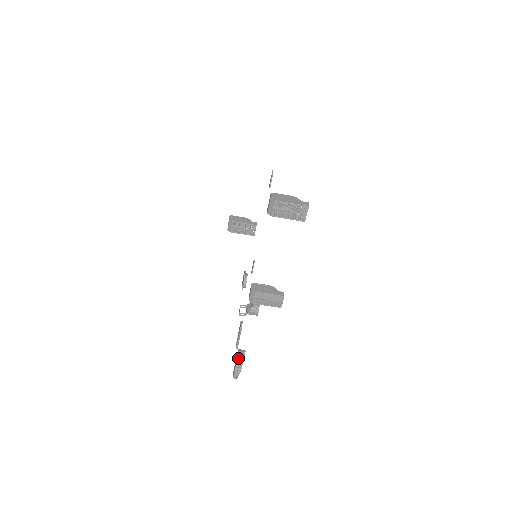
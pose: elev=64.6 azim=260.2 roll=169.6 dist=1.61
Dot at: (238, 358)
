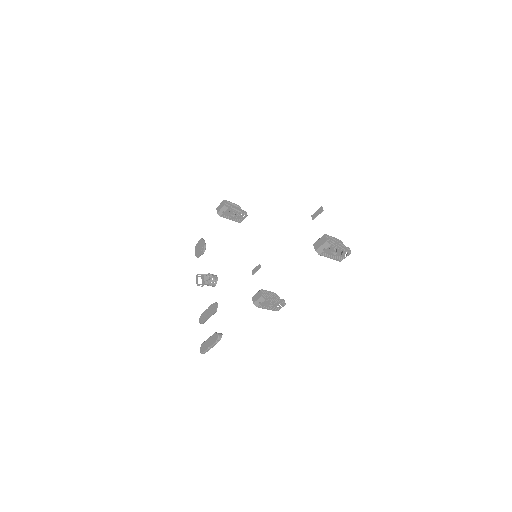
Dot at: (217, 341)
